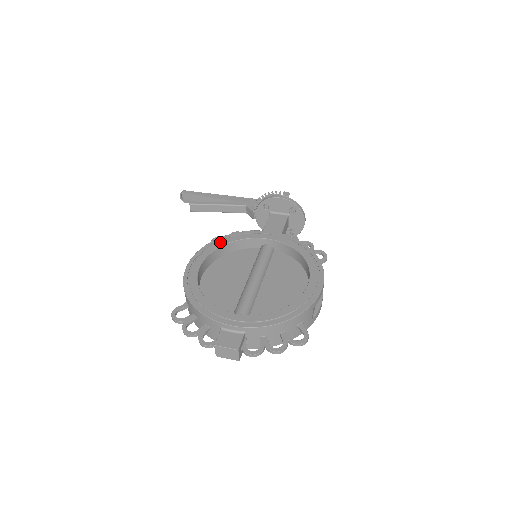
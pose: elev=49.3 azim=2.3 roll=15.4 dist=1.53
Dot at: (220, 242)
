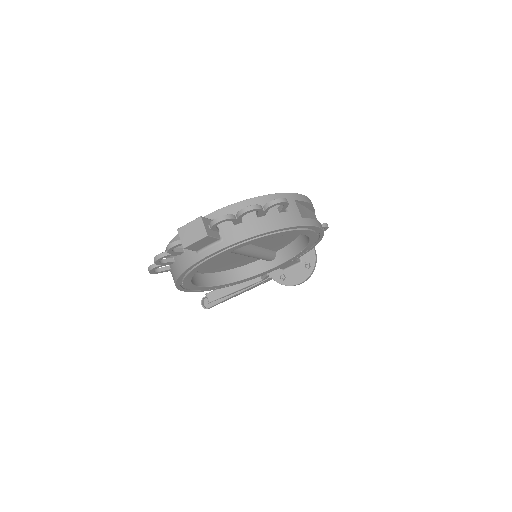
Dot at: occluded
